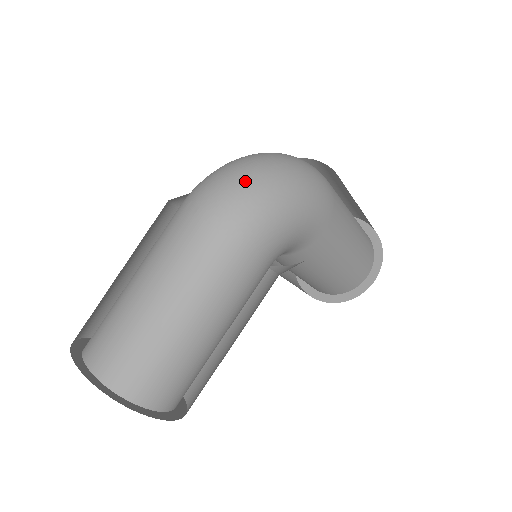
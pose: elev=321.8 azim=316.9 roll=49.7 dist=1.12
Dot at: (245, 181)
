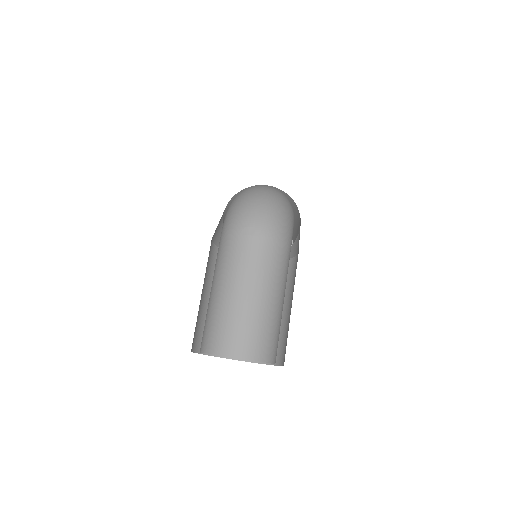
Dot at: (270, 206)
